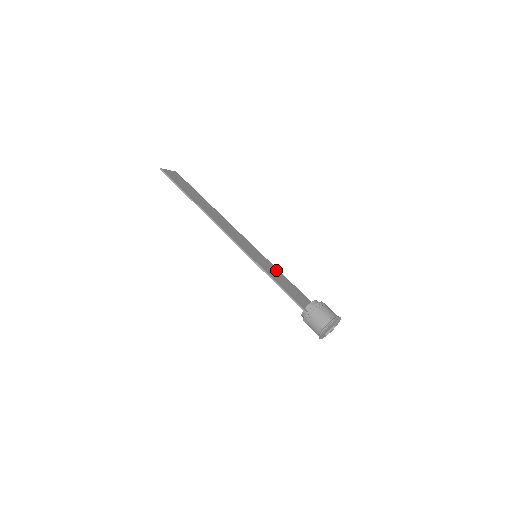
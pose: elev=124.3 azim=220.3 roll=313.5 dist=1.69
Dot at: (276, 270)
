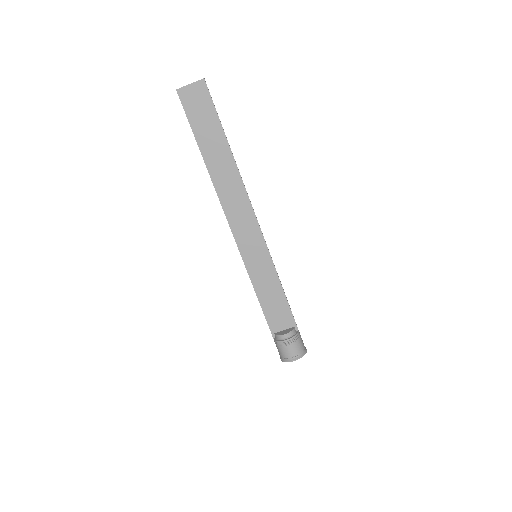
Dot at: (273, 276)
